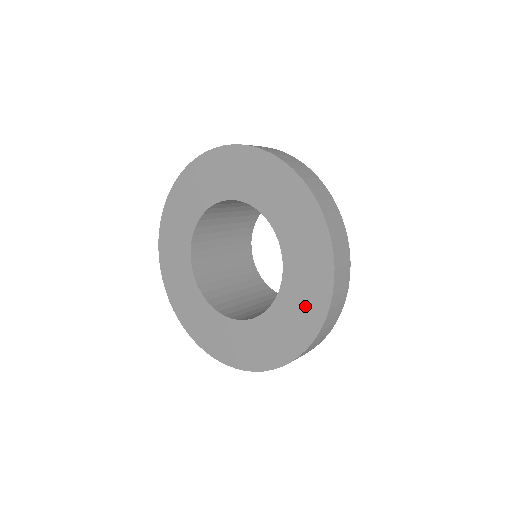
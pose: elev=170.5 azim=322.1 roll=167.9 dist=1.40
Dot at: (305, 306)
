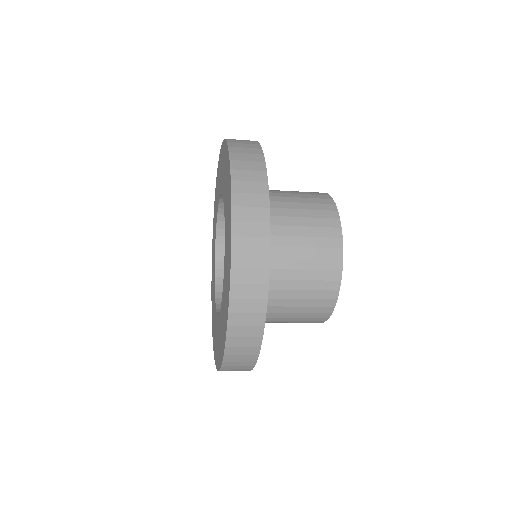
Dot at: (222, 331)
